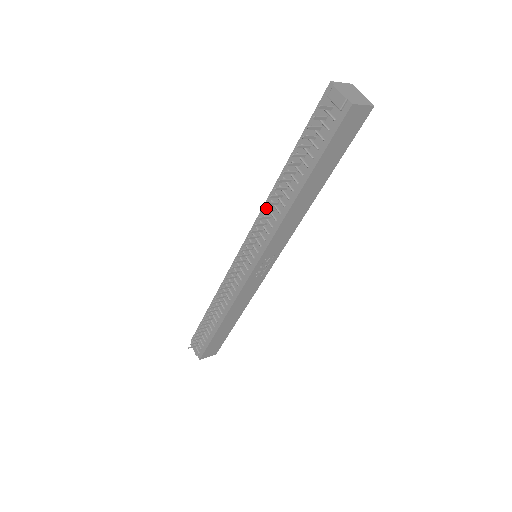
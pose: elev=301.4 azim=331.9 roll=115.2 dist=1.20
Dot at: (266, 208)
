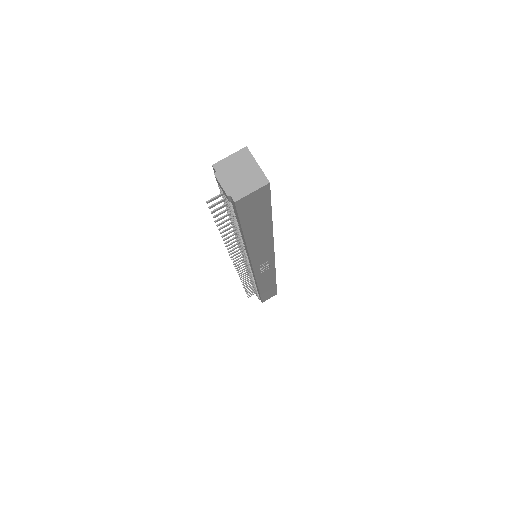
Dot at: occluded
